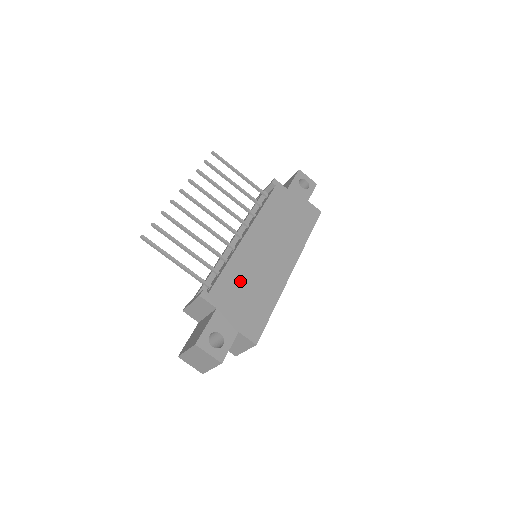
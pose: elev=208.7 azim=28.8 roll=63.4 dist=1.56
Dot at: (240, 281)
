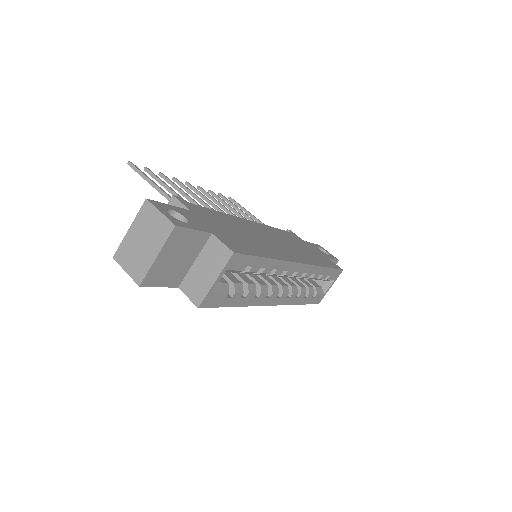
Dot at: (229, 224)
